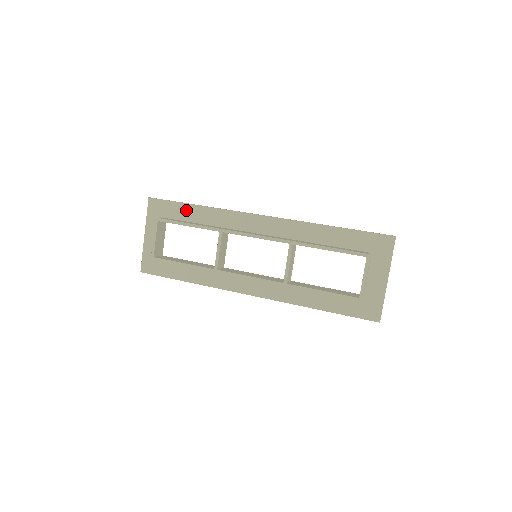
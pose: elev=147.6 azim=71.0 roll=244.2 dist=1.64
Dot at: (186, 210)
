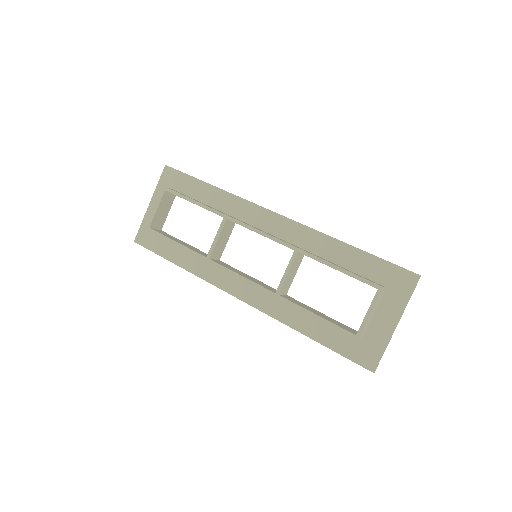
Dot at: (198, 187)
